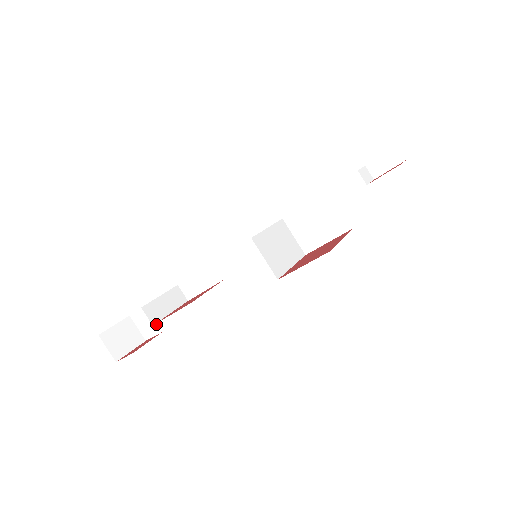
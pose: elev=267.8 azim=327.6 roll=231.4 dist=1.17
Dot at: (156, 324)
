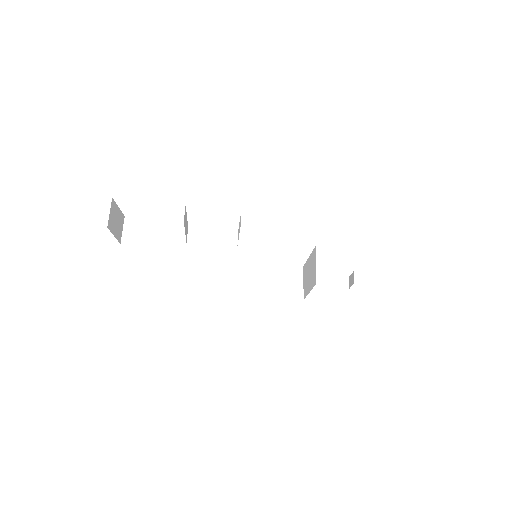
Dot at: (153, 235)
